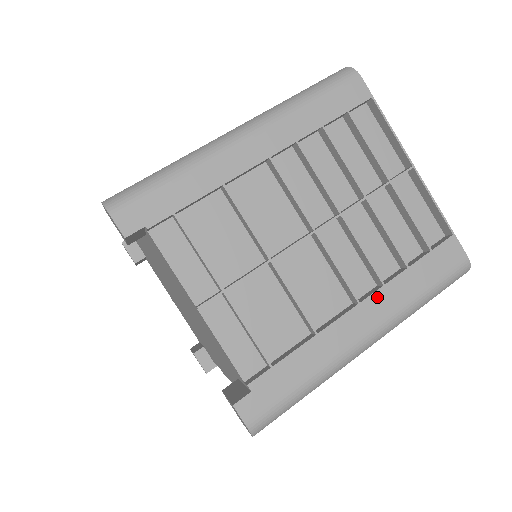
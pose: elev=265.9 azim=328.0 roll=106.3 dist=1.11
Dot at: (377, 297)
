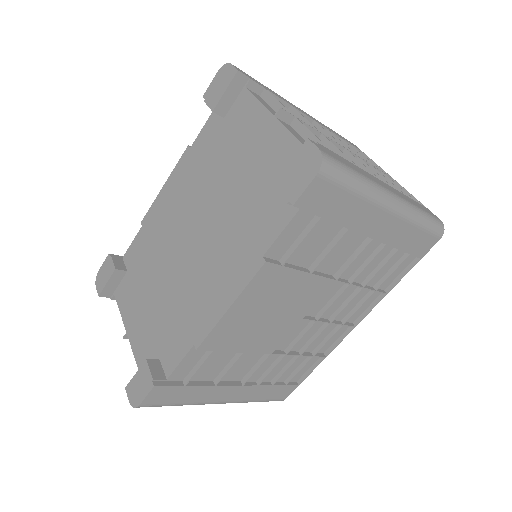
Dot at: (392, 188)
